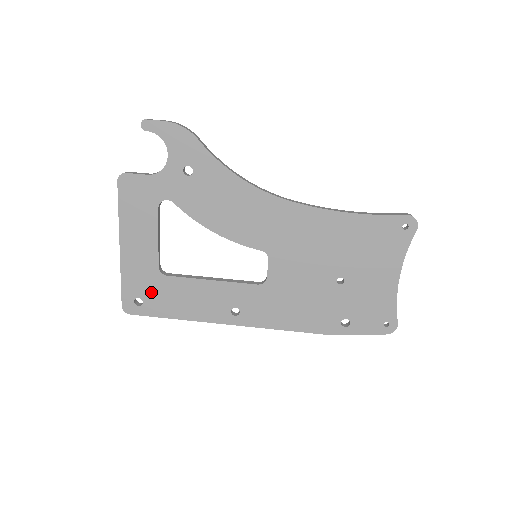
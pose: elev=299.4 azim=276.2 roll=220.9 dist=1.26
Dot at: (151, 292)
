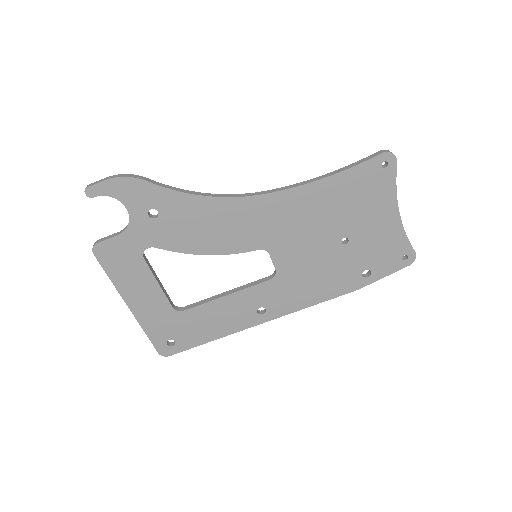
Dot at: (177, 330)
